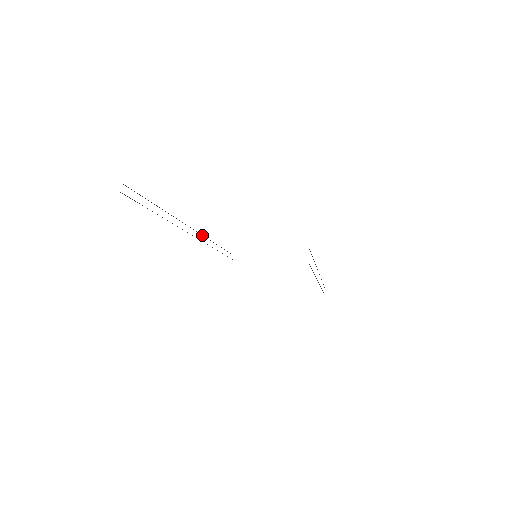
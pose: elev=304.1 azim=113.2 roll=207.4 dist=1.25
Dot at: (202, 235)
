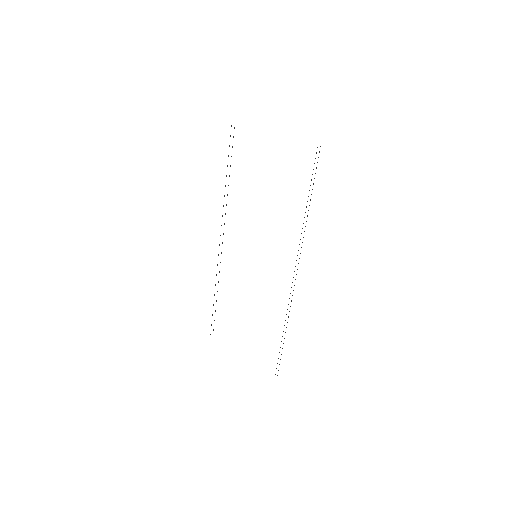
Dot at: occluded
